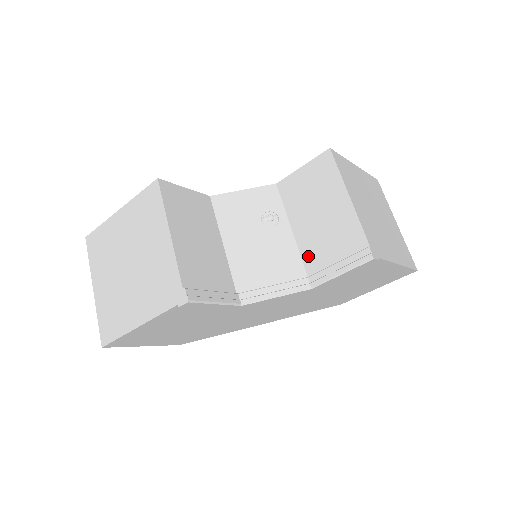
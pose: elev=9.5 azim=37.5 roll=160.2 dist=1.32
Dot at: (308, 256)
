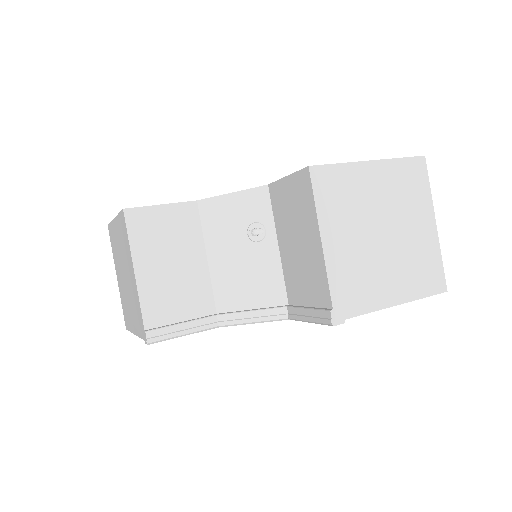
Dot at: (289, 284)
